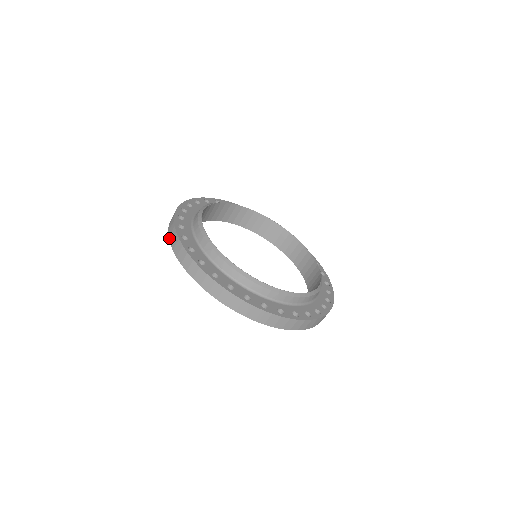
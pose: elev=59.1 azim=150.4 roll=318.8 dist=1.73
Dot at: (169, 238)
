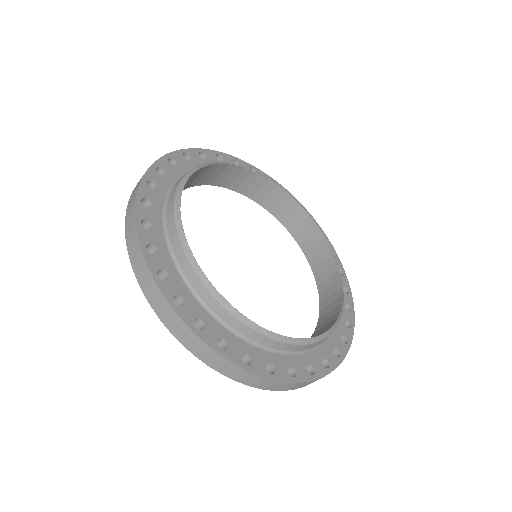
Dot at: (213, 368)
